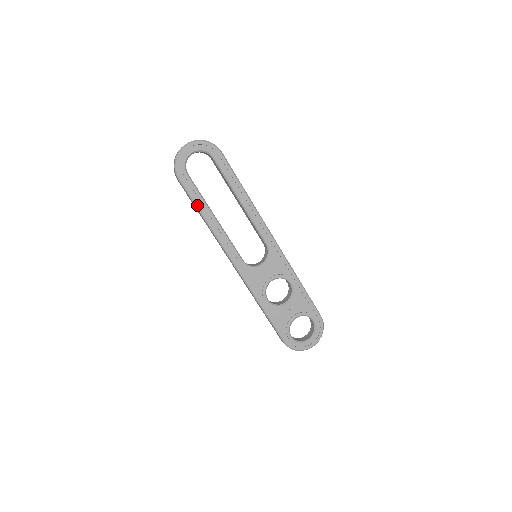
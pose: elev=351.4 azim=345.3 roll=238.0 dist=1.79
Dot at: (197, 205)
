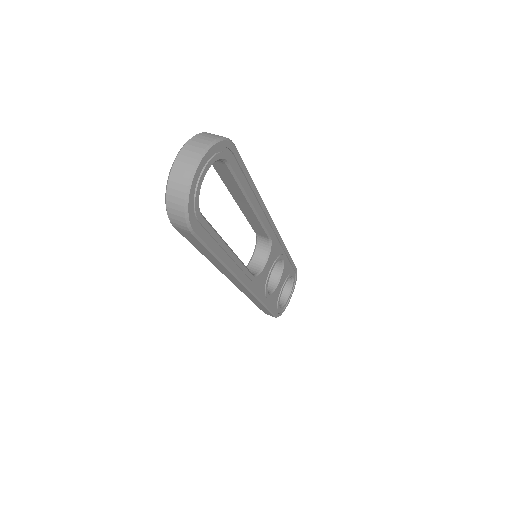
Dot at: (215, 252)
